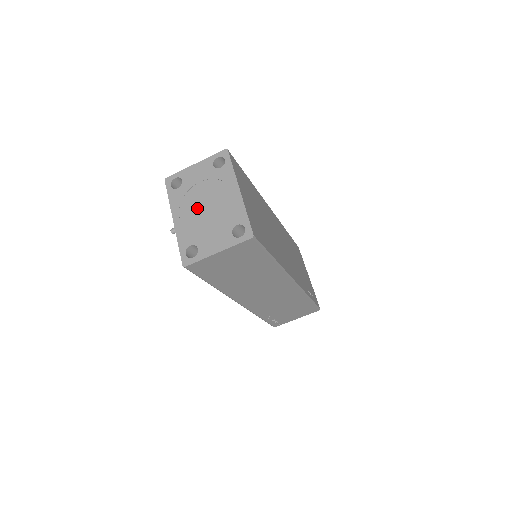
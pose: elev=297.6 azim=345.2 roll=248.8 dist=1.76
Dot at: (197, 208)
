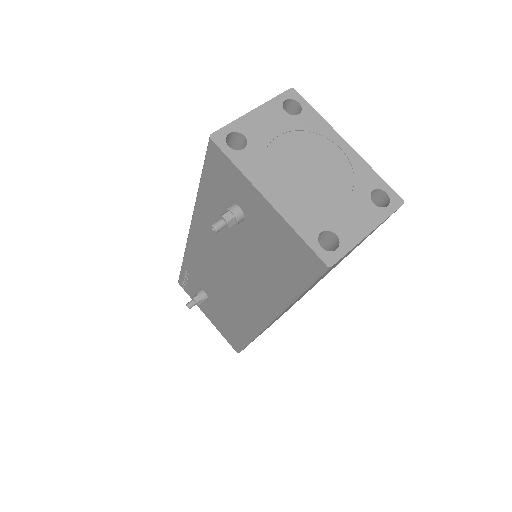
Dot at: (297, 175)
